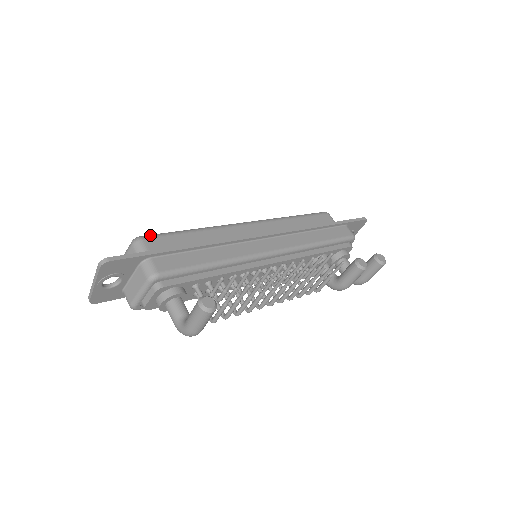
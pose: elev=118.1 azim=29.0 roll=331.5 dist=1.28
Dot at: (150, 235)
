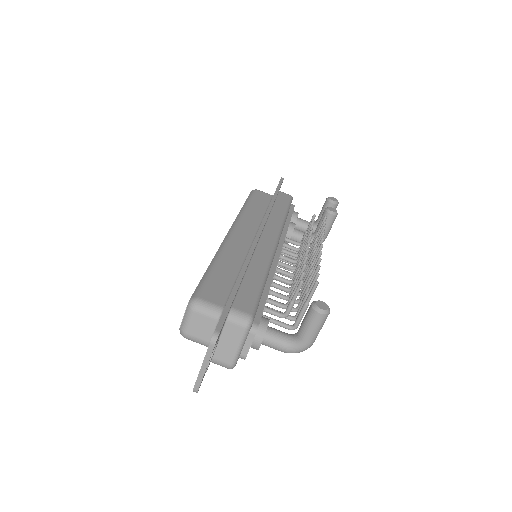
Dot at: (197, 291)
